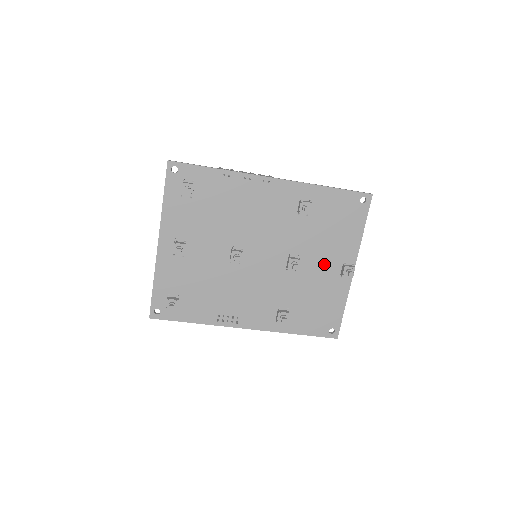
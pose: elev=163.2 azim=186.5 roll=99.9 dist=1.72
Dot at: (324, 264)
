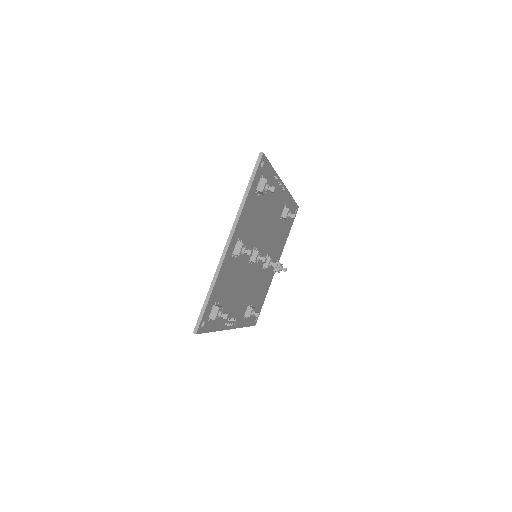
Dot at: occluded
